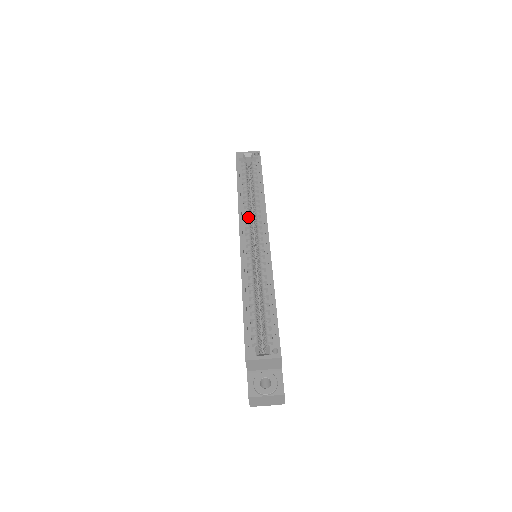
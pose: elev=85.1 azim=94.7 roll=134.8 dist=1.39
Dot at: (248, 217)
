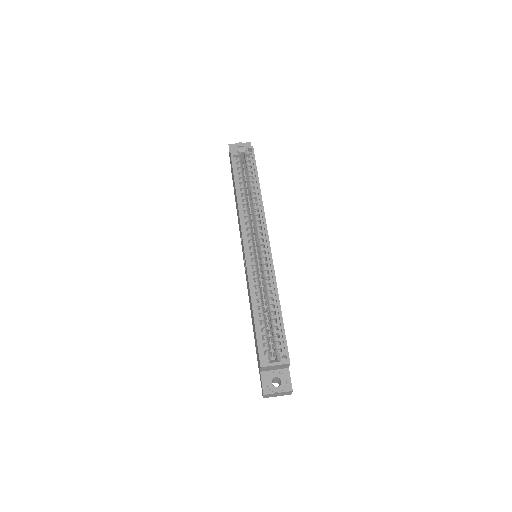
Dot at: (248, 222)
